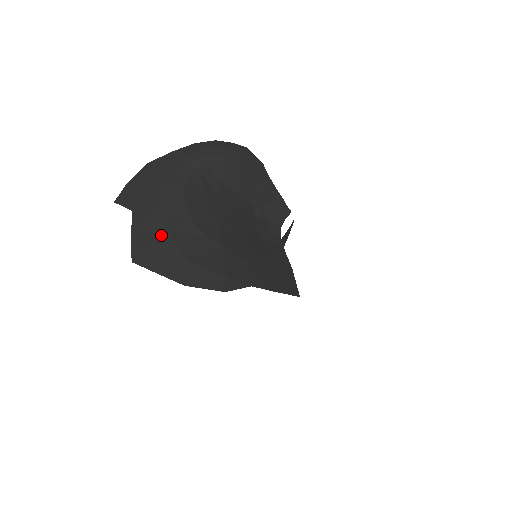
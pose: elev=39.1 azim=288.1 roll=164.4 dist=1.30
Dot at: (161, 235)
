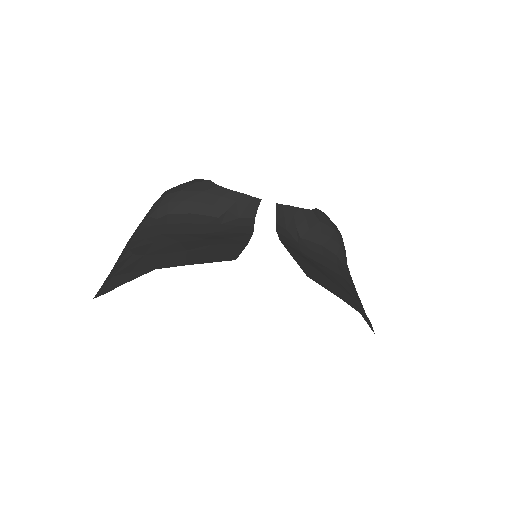
Dot at: (111, 272)
